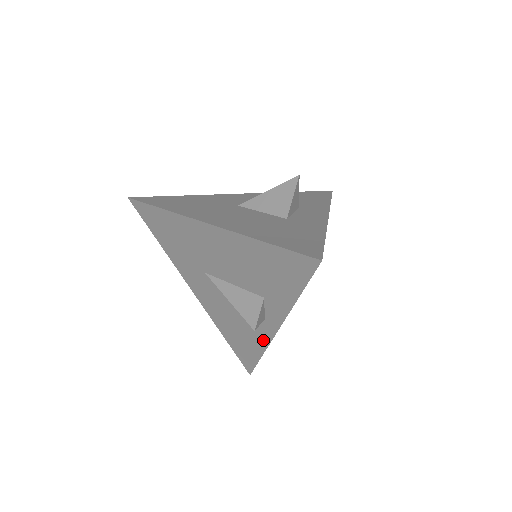
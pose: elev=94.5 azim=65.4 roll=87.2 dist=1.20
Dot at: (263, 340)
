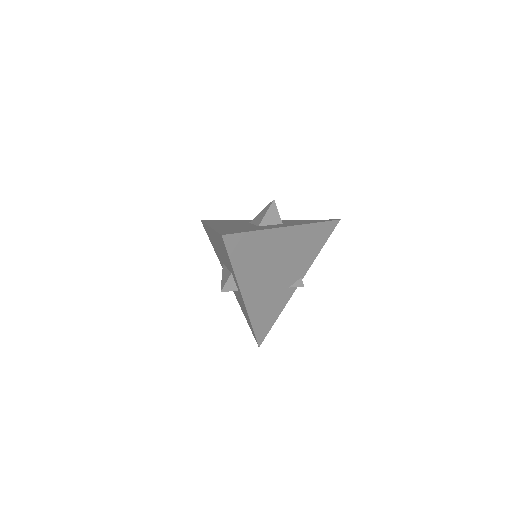
Dot at: occluded
